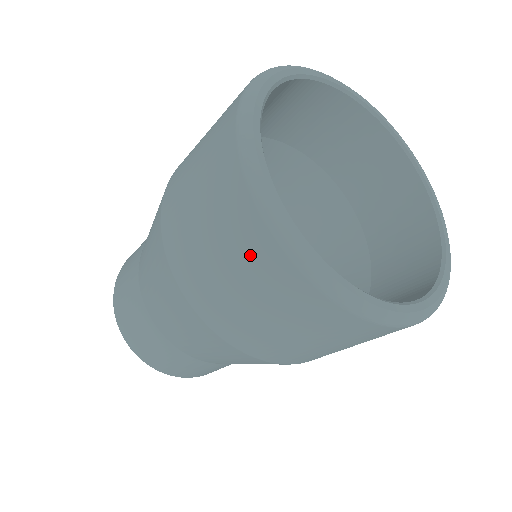
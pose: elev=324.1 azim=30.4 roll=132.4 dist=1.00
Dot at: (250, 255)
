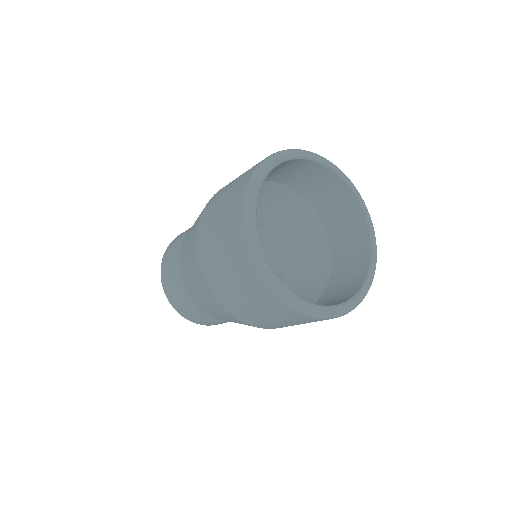
Dot at: (231, 222)
